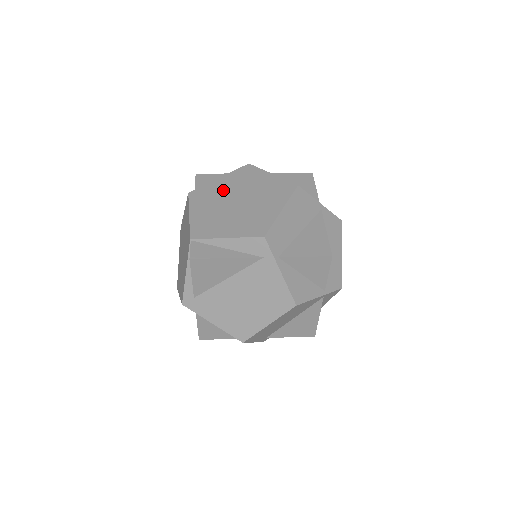
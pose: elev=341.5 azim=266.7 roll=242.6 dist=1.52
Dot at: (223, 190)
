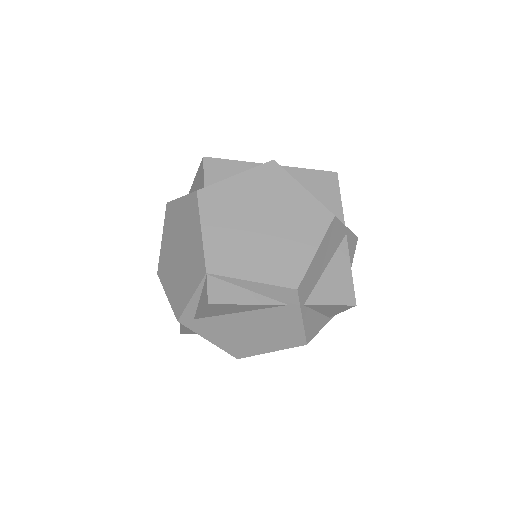
Dot at: (243, 199)
